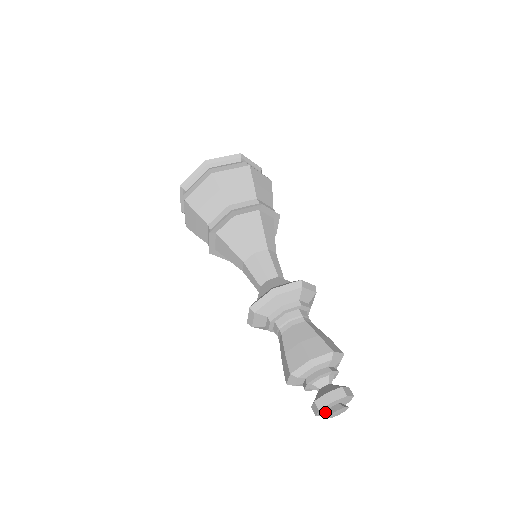
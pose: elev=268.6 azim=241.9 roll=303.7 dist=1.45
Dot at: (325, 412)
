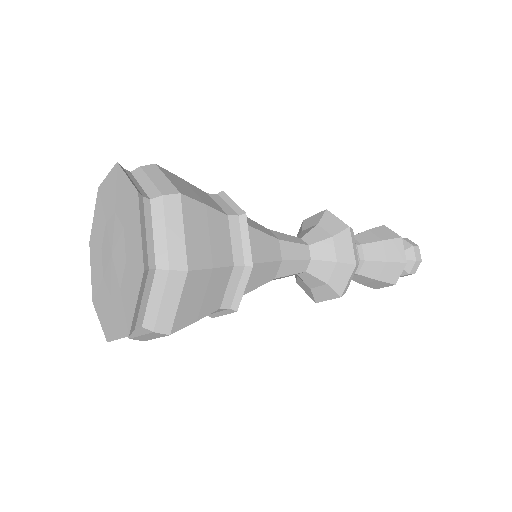
Dot at: occluded
